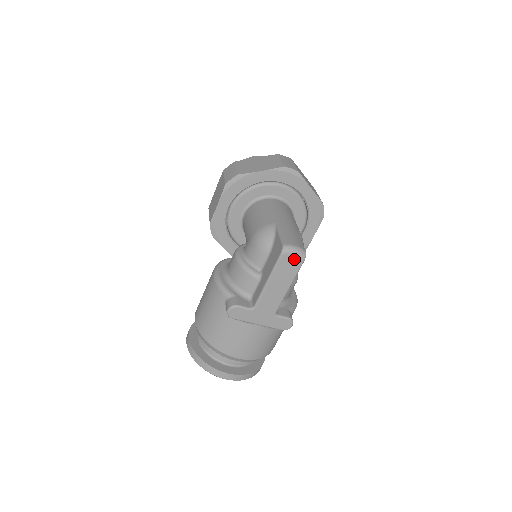
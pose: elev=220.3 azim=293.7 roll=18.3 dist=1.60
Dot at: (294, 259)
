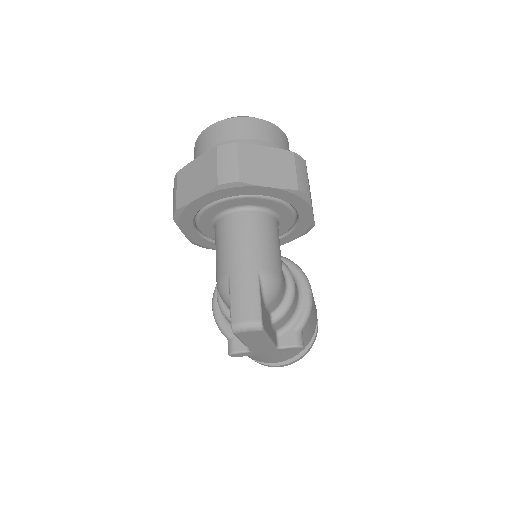
Dot at: (251, 333)
